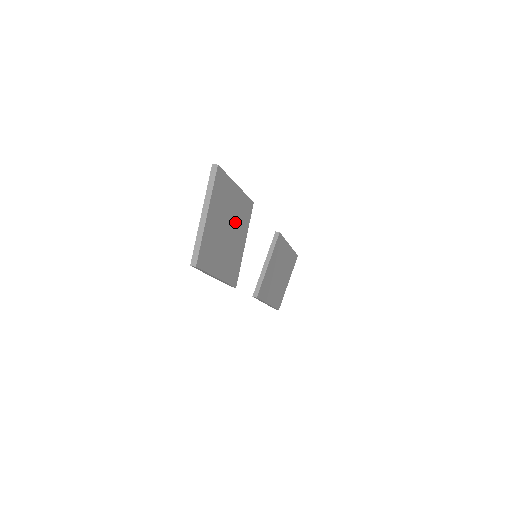
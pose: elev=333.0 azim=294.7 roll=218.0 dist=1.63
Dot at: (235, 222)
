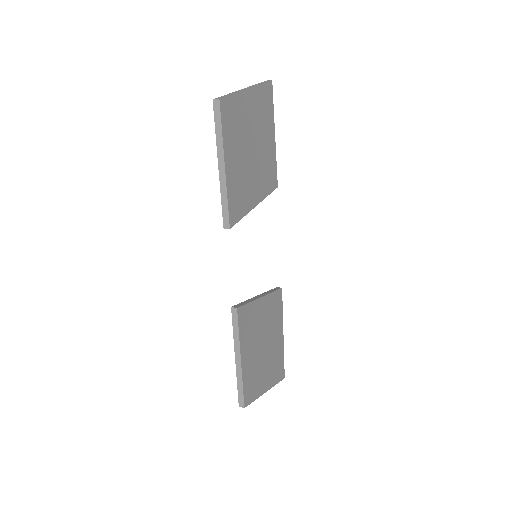
Dot at: (260, 160)
